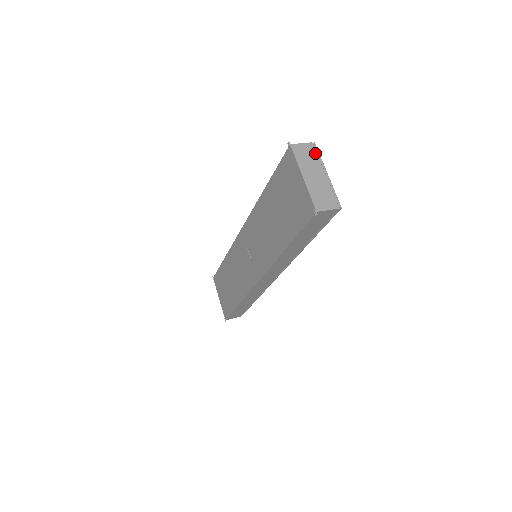
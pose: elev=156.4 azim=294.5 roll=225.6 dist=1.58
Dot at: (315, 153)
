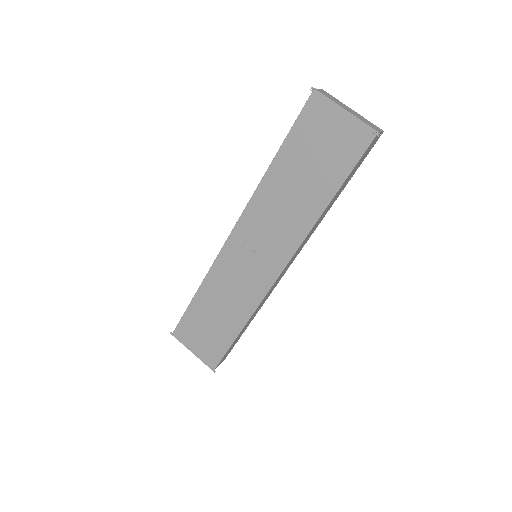
Dot at: (332, 96)
